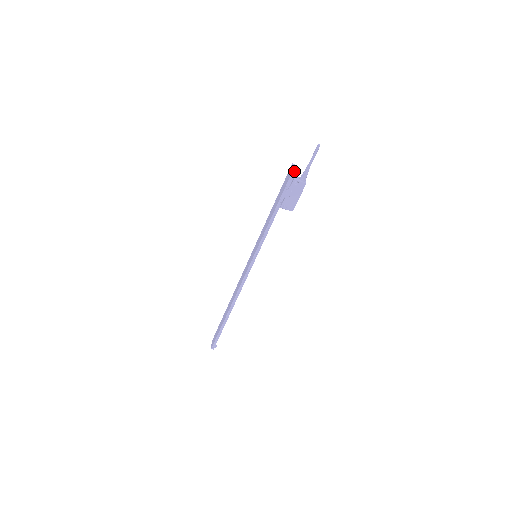
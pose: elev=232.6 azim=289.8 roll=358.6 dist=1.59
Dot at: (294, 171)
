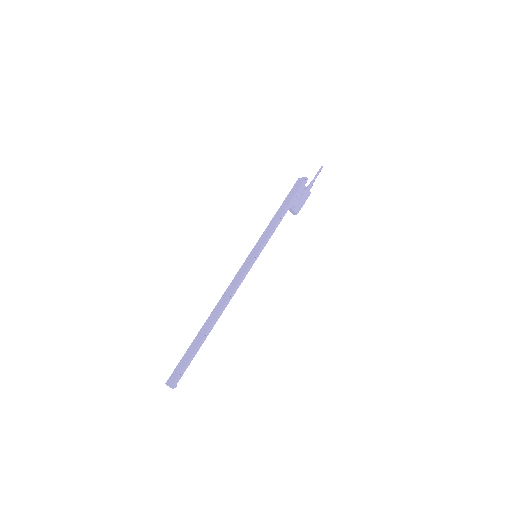
Dot at: (306, 178)
